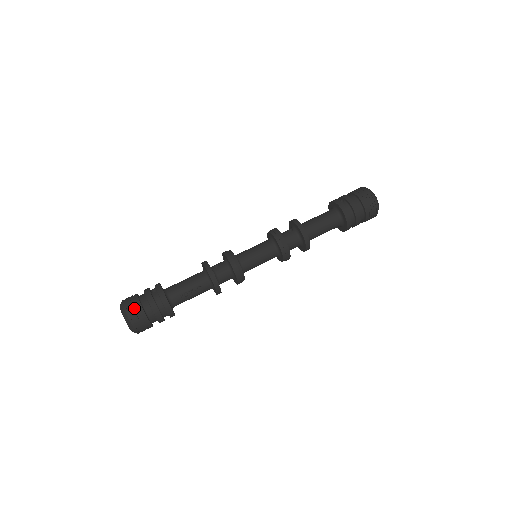
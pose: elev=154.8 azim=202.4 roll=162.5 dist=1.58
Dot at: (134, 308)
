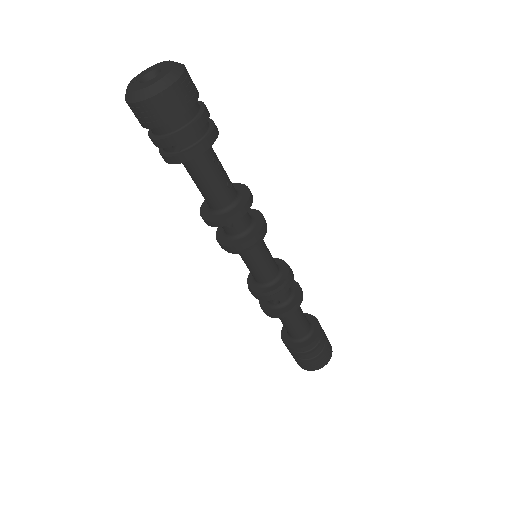
Dot at: occluded
